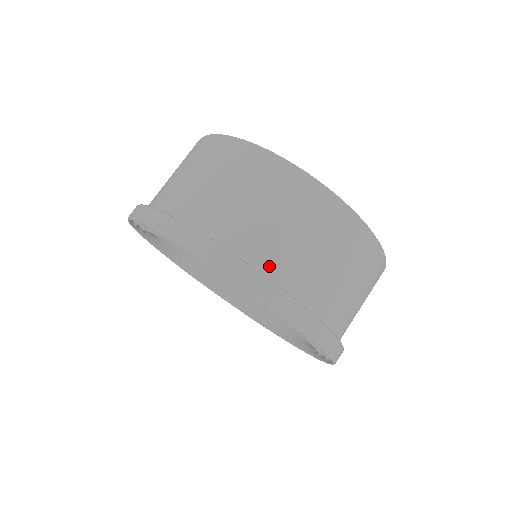
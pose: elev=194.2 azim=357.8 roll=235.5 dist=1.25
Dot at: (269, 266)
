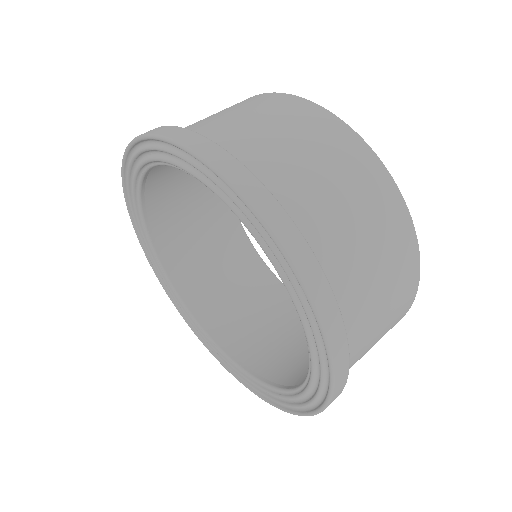
Dot at: (350, 342)
